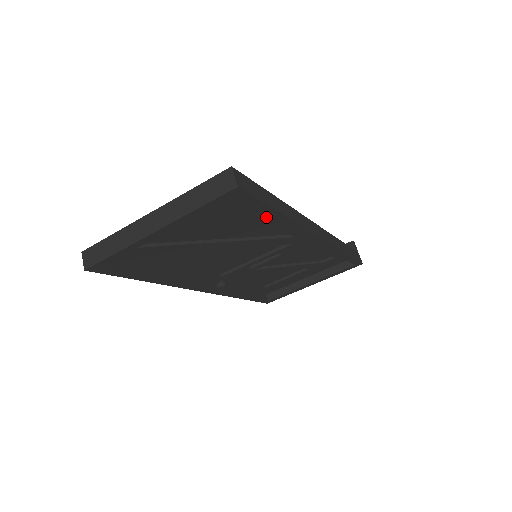
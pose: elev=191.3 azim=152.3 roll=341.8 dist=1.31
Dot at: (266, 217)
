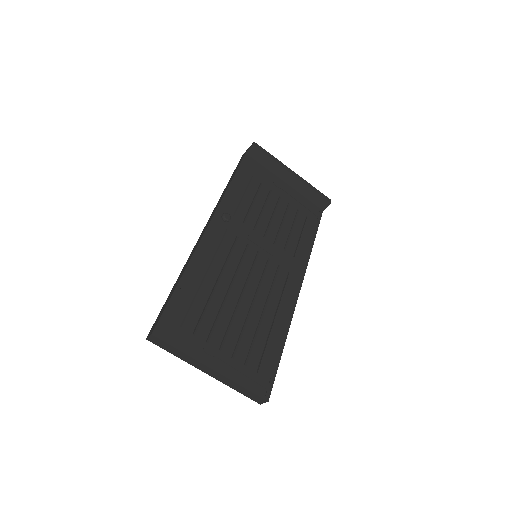
Dot at: occluded
